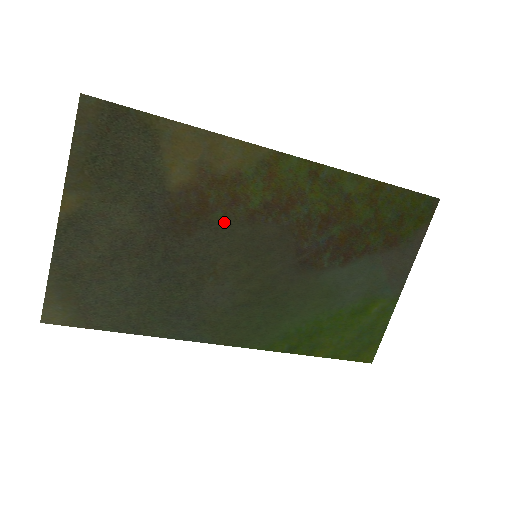
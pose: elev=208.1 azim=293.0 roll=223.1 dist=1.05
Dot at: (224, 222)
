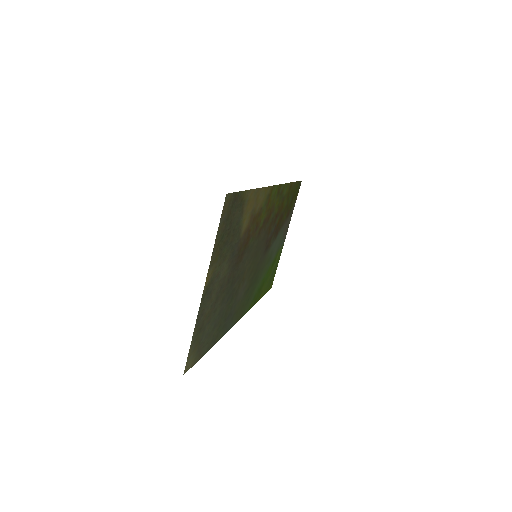
Dot at: (252, 243)
